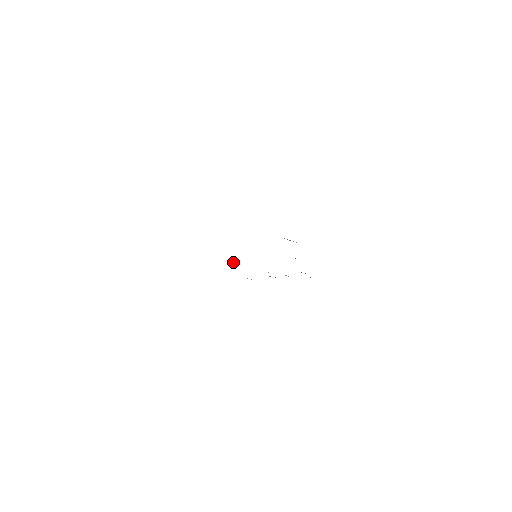
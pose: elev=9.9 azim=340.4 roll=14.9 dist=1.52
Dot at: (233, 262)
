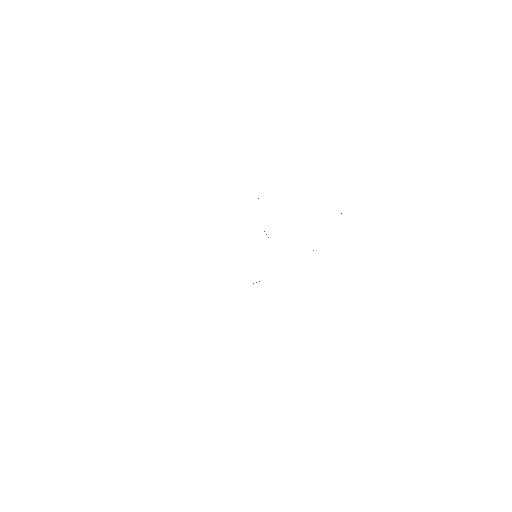
Dot at: (253, 283)
